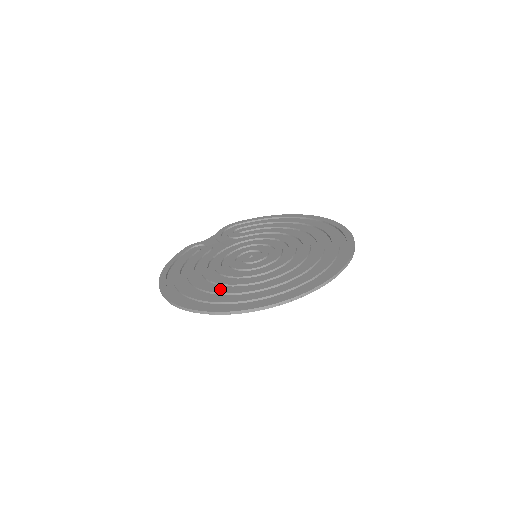
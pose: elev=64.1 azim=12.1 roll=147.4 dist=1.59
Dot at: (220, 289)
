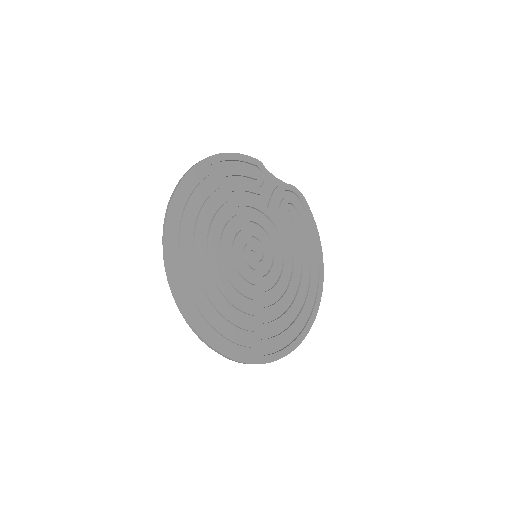
Dot at: (200, 249)
